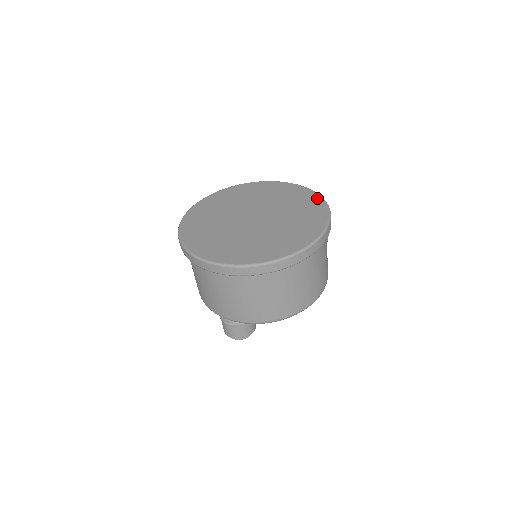
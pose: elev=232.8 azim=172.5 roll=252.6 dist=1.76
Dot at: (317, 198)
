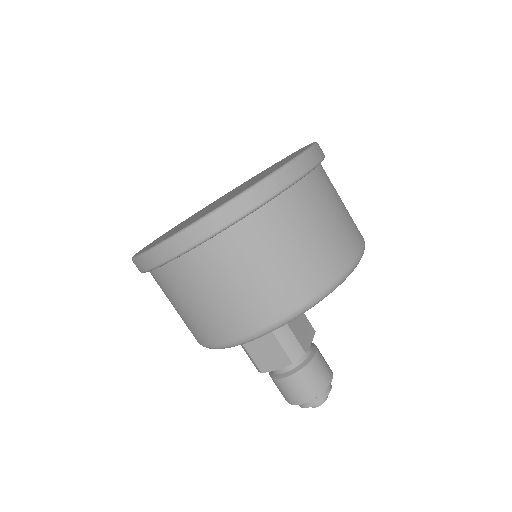
Dot at: occluded
